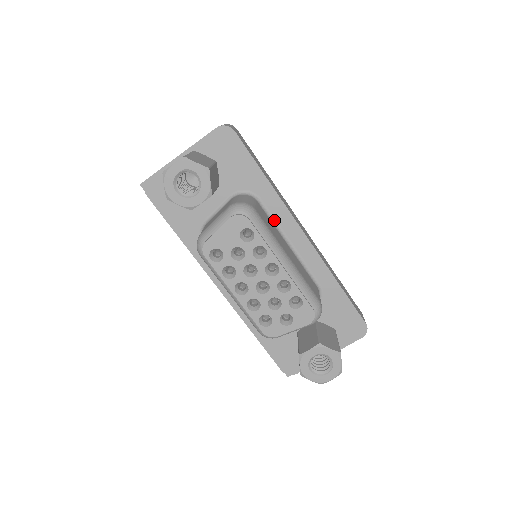
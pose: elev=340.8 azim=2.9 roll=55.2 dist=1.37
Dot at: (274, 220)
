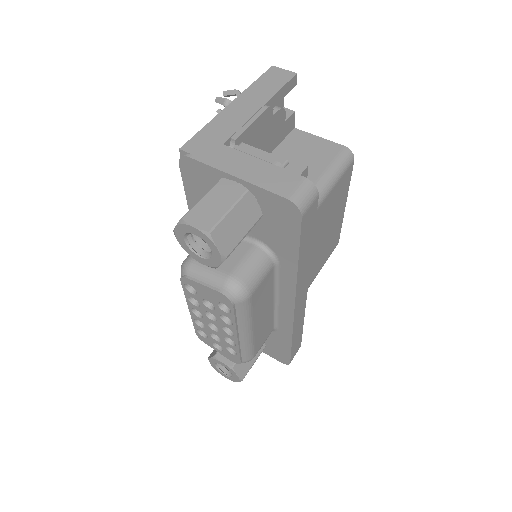
Dot at: (278, 282)
